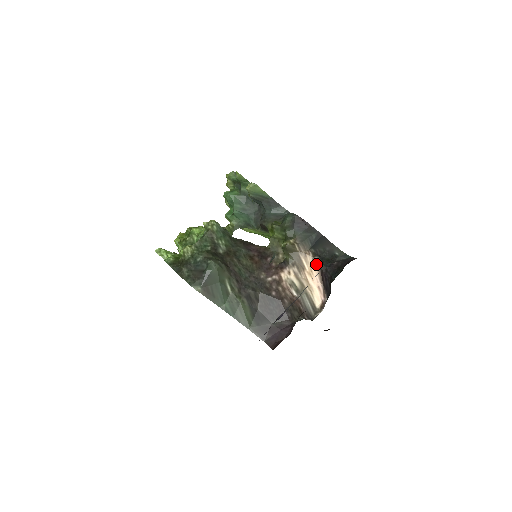
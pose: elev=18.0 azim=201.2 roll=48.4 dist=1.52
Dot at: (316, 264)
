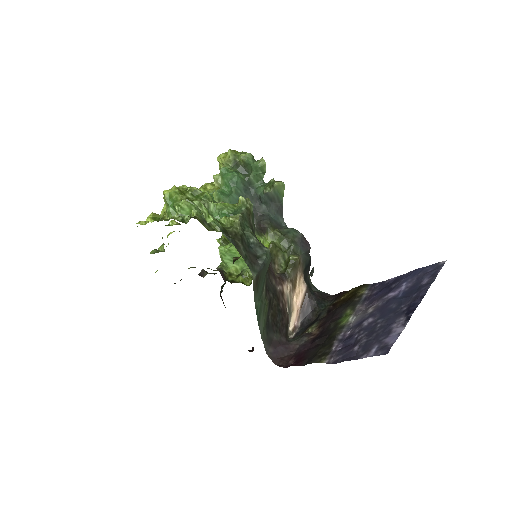
Dot at: (305, 288)
